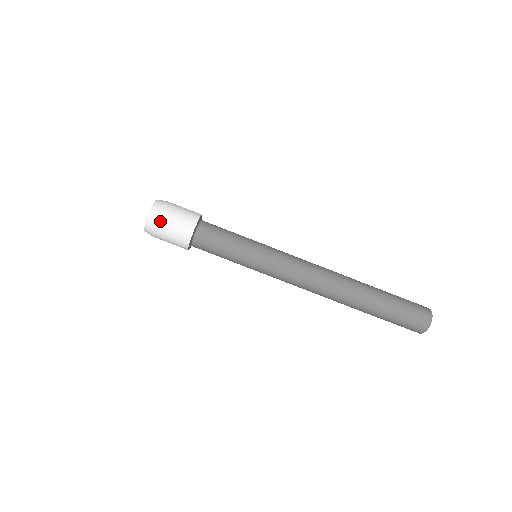
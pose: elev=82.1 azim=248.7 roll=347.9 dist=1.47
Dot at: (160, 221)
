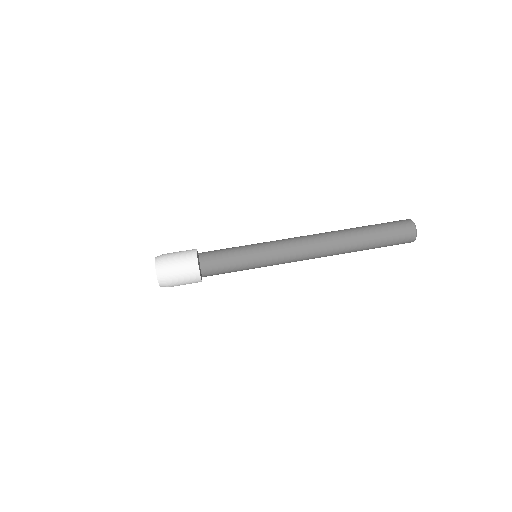
Dot at: (169, 273)
